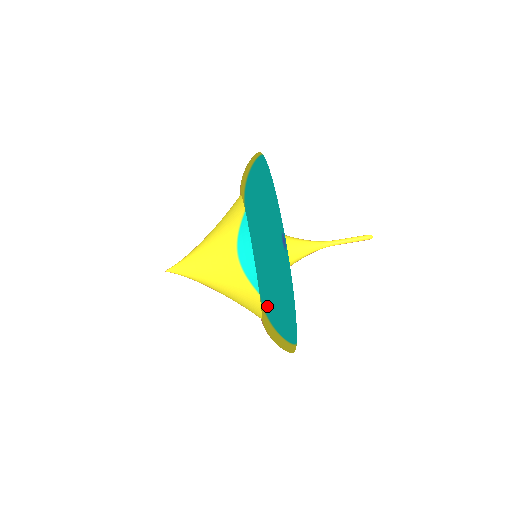
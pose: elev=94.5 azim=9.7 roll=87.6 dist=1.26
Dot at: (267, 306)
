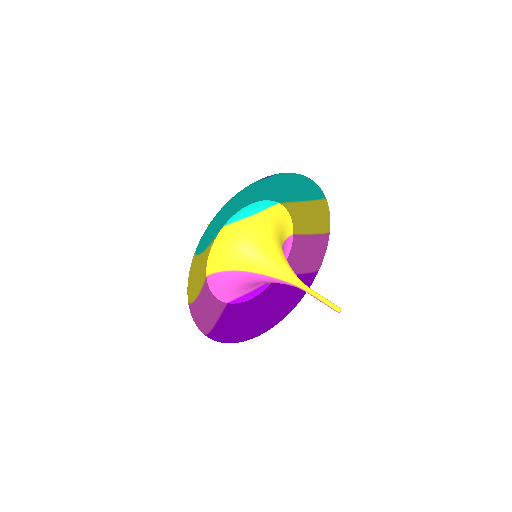
Dot at: occluded
